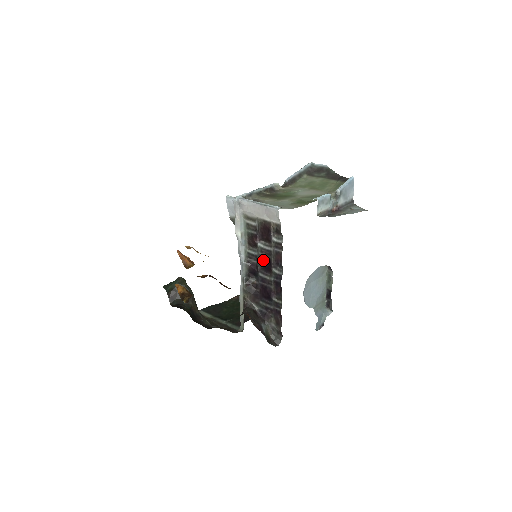
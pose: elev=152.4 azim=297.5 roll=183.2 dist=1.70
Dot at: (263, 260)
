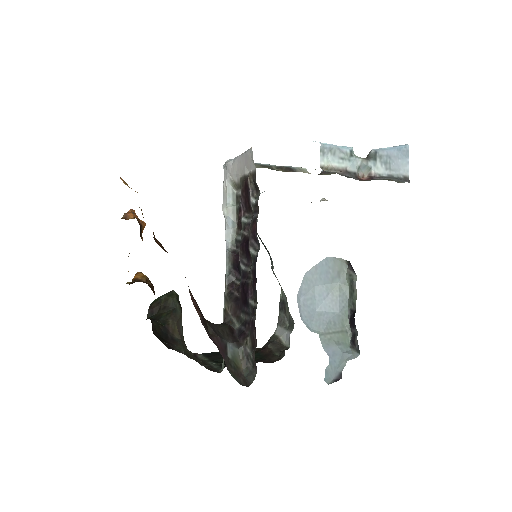
Dot at: (244, 241)
